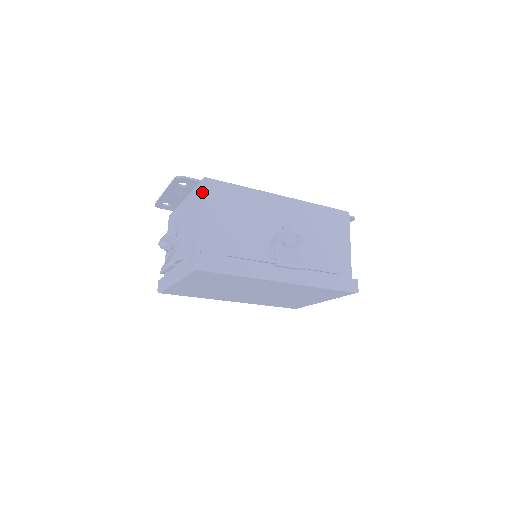
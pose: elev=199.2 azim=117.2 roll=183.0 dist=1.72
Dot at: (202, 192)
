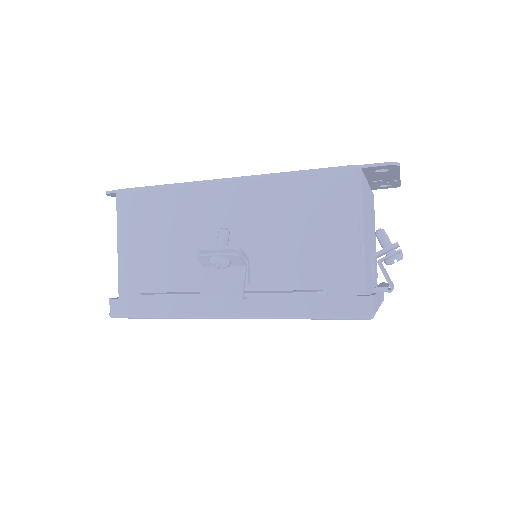
Dot at: (117, 211)
